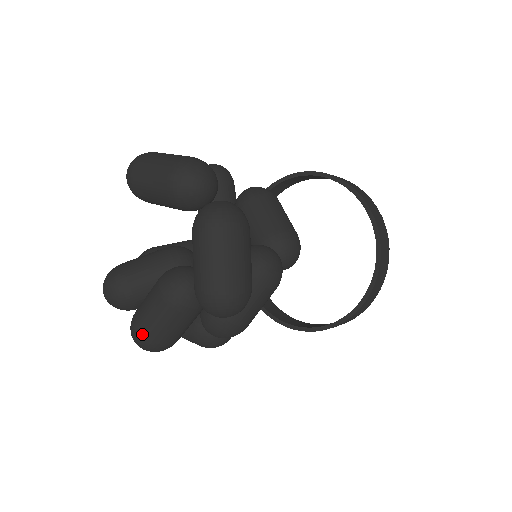
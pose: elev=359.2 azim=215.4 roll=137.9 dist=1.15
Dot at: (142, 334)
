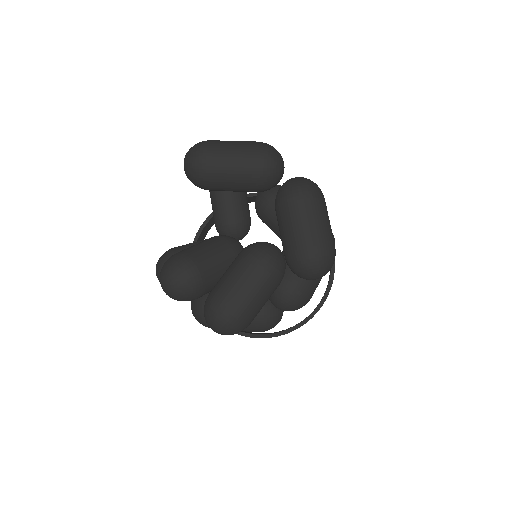
Dot at: (233, 311)
